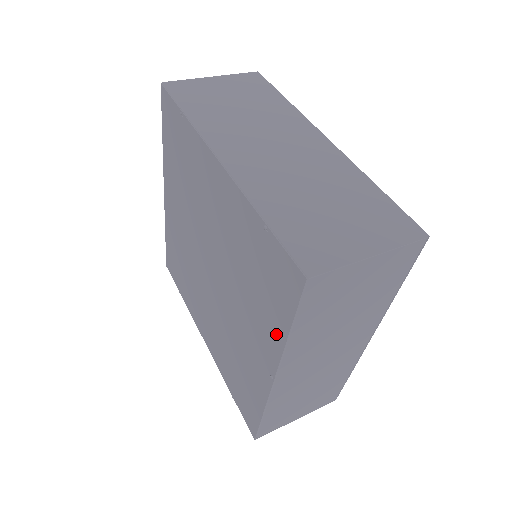
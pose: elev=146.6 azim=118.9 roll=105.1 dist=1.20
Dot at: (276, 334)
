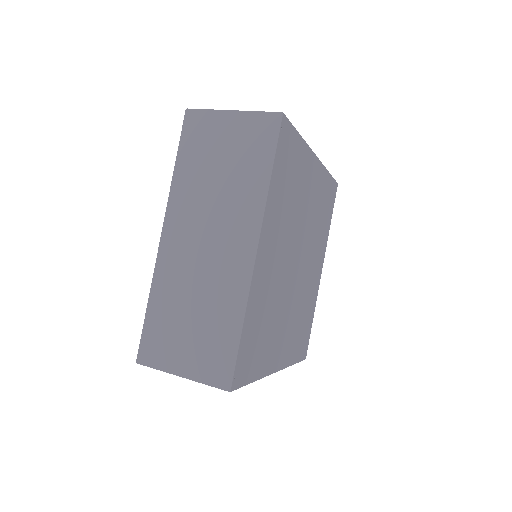
Dot at: occluded
